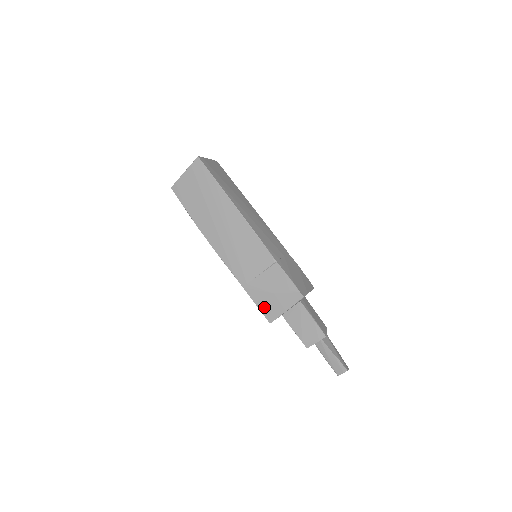
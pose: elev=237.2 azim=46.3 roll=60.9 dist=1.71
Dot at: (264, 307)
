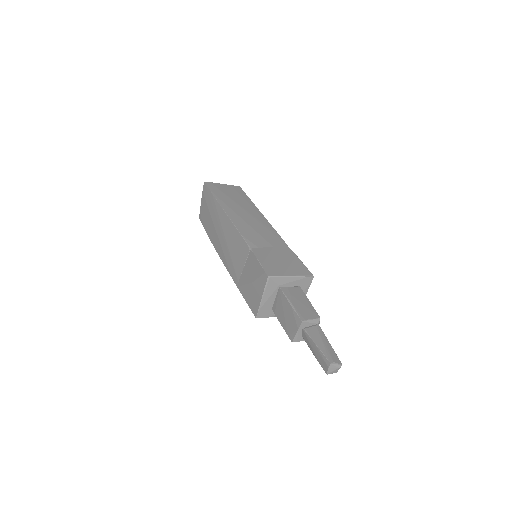
Dot at: (250, 301)
